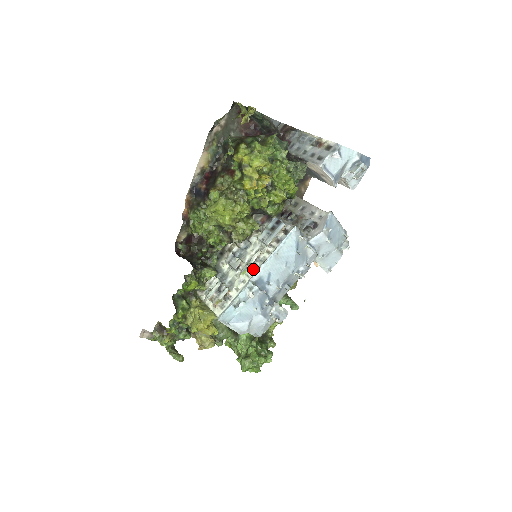
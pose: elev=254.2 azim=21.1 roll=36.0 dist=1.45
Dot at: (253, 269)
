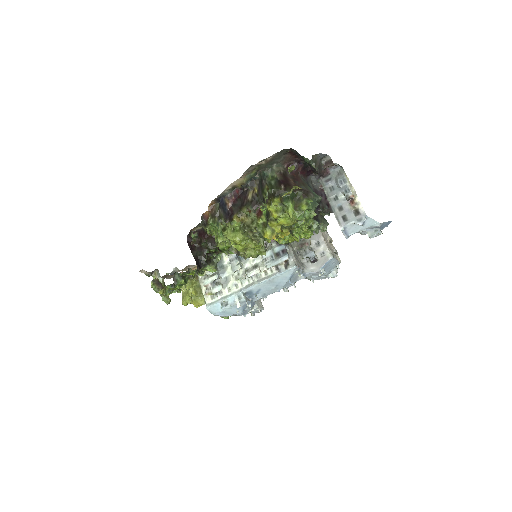
Dot at: (248, 280)
